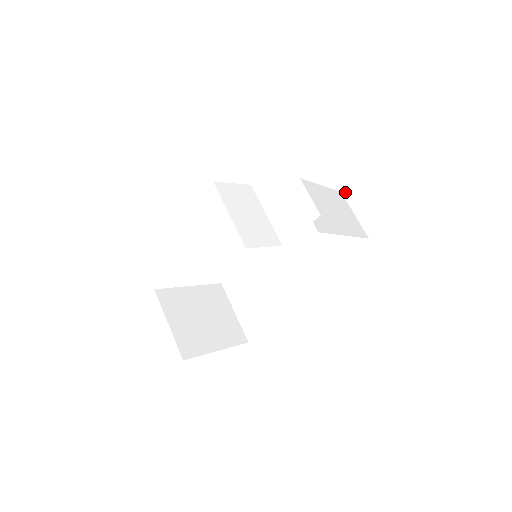
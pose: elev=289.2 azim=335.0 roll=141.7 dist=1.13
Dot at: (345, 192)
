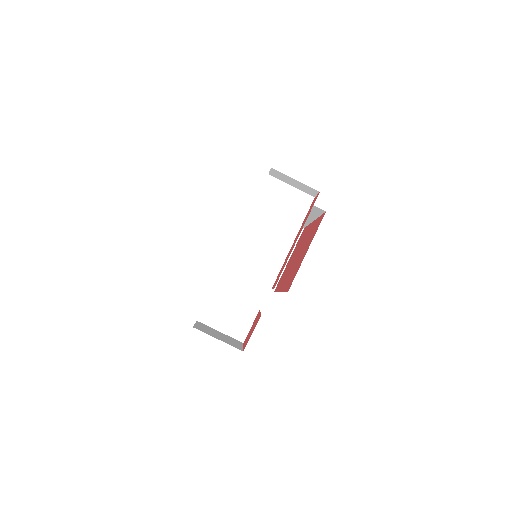
Dot at: (271, 175)
